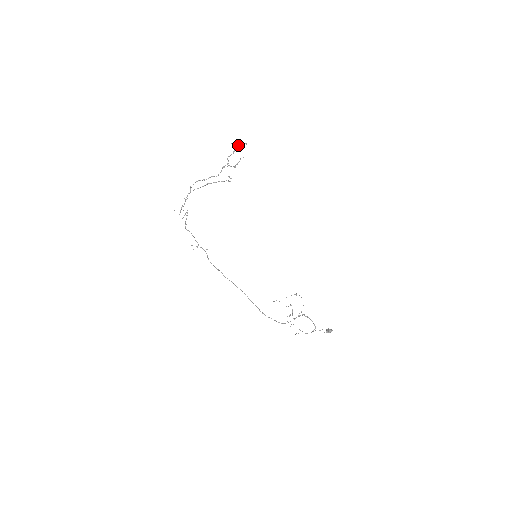
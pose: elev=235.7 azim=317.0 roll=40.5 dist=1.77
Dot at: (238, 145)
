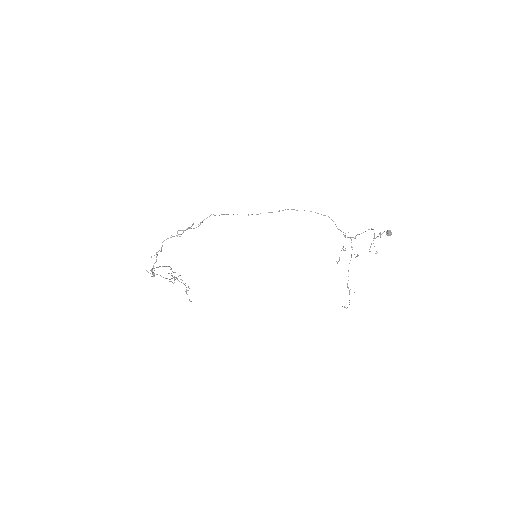
Dot at: occluded
